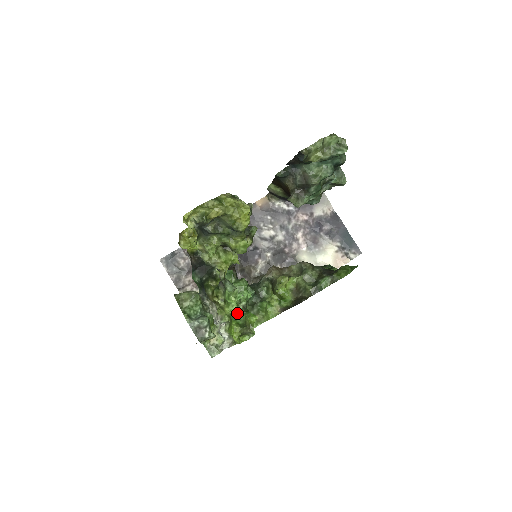
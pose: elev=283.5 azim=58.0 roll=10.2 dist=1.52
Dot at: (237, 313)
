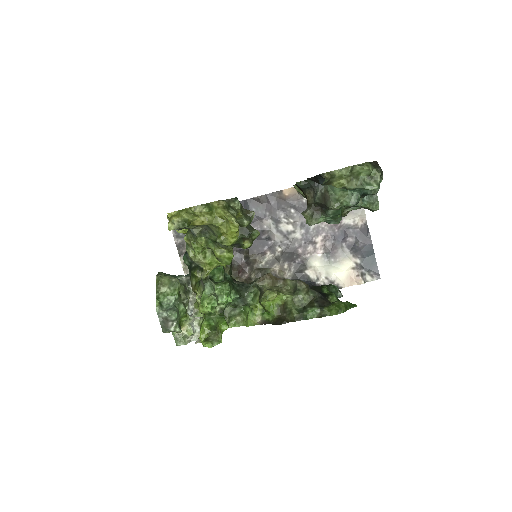
Dot at: (211, 314)
